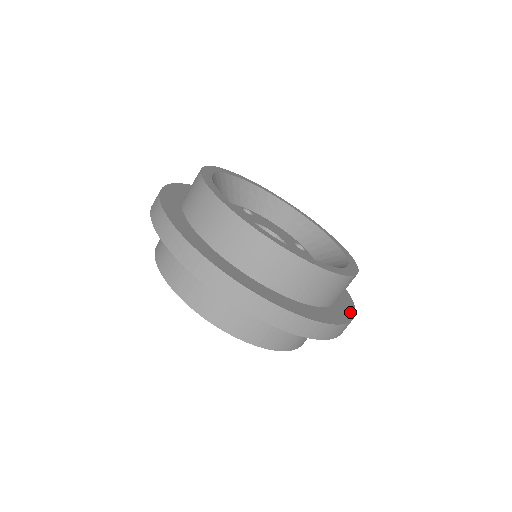
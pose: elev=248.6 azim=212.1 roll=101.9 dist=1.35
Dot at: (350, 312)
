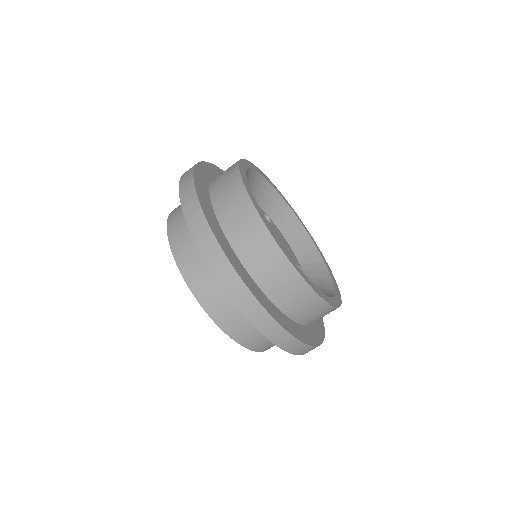
Dot at: (316, 341)
